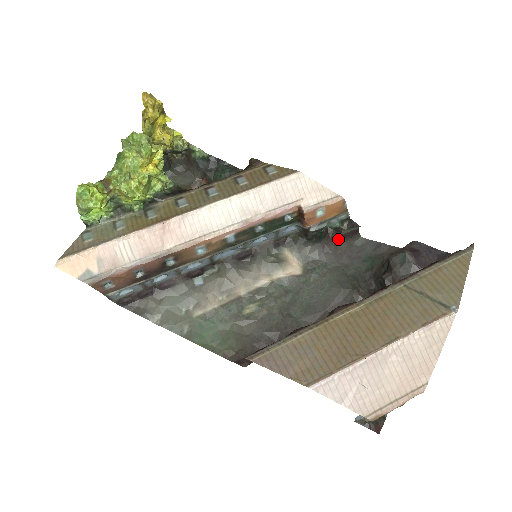
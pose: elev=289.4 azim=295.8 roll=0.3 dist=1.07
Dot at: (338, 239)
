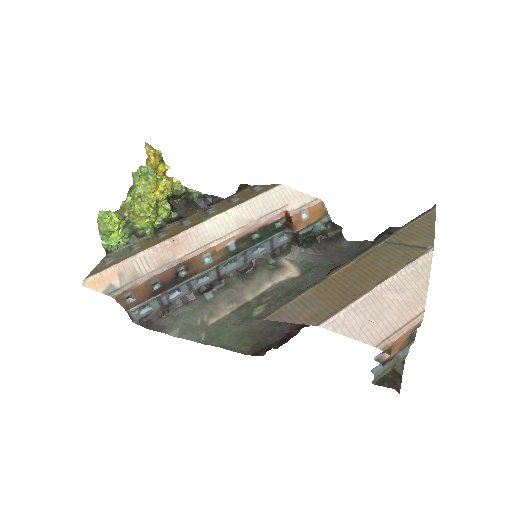
Dot at: (326, 243)
